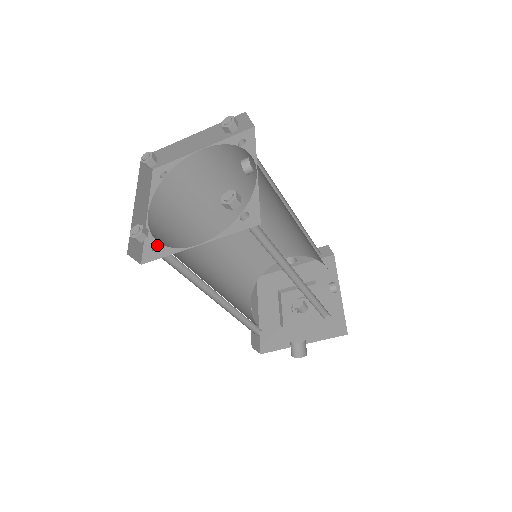
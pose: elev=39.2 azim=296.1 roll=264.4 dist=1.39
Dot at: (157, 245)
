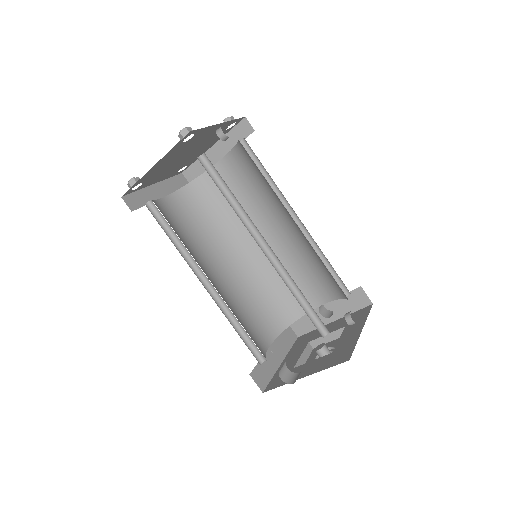
Dot at: (151, 203)
